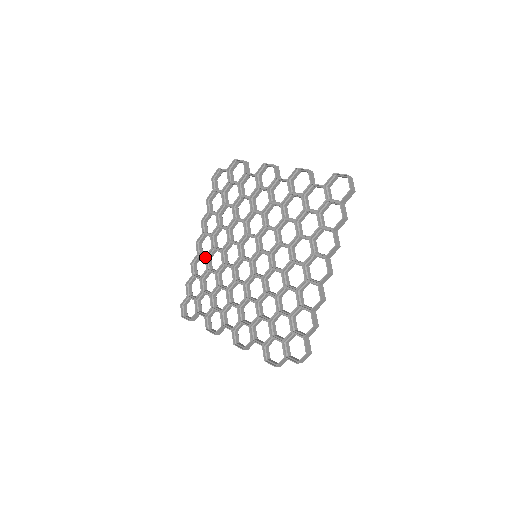
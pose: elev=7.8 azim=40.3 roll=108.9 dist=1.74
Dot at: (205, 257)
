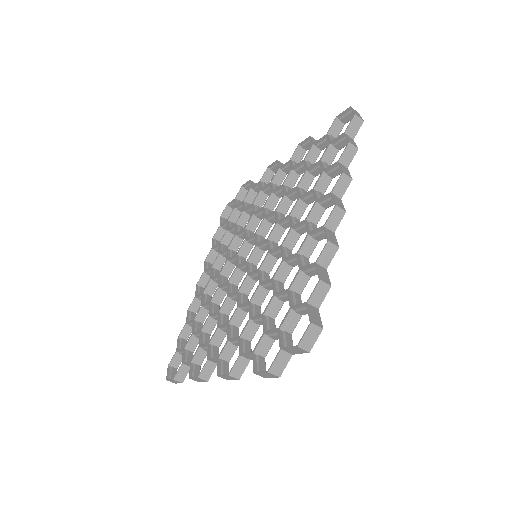
Dot at: (202, 293)
